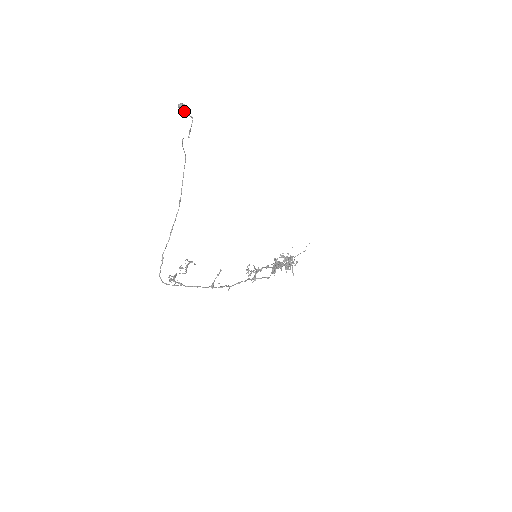
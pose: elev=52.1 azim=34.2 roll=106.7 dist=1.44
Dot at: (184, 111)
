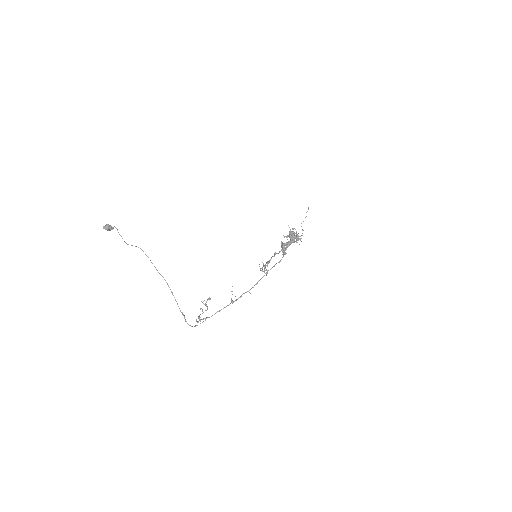
Dot at: (108, 229)
